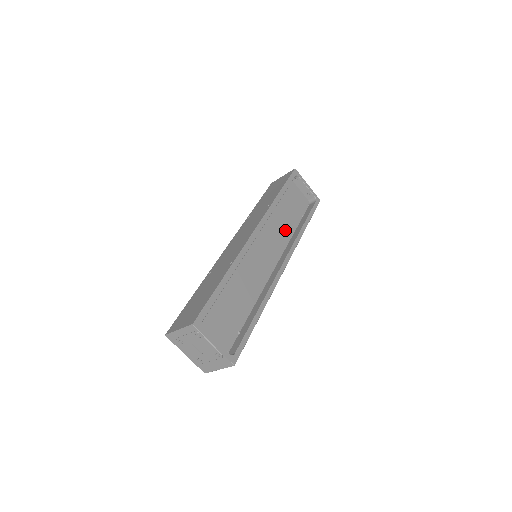
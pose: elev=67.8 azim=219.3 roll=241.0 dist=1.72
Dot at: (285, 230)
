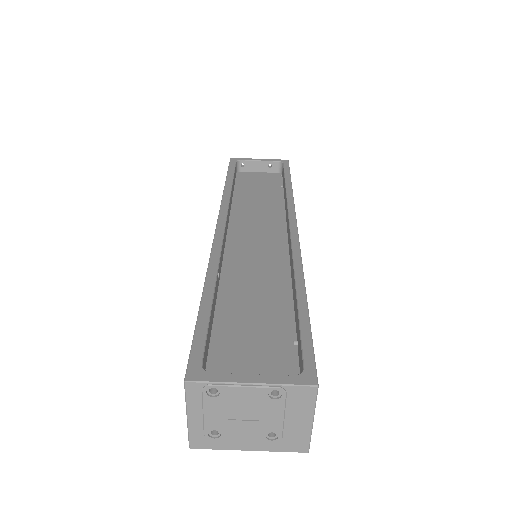
Dot at: (270, 208)
